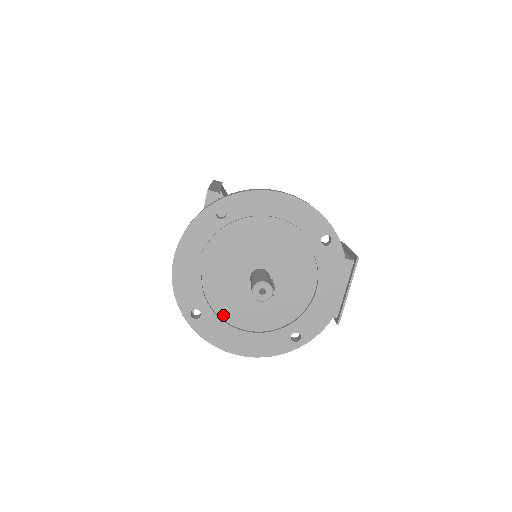
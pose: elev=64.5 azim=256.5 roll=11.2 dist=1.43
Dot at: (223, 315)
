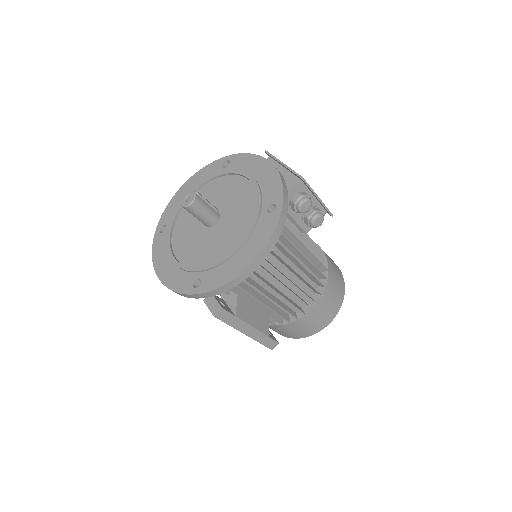
Dot at: (213, 261)
